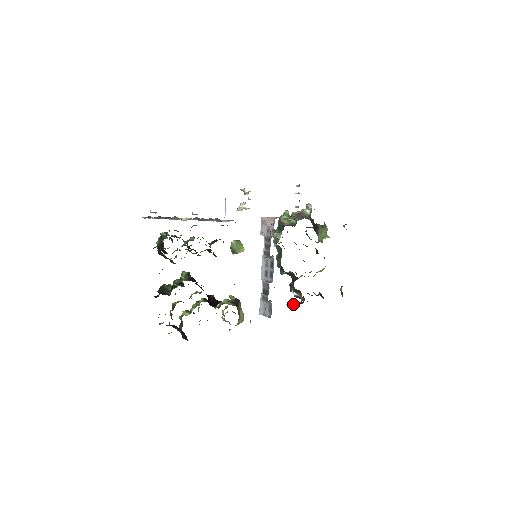
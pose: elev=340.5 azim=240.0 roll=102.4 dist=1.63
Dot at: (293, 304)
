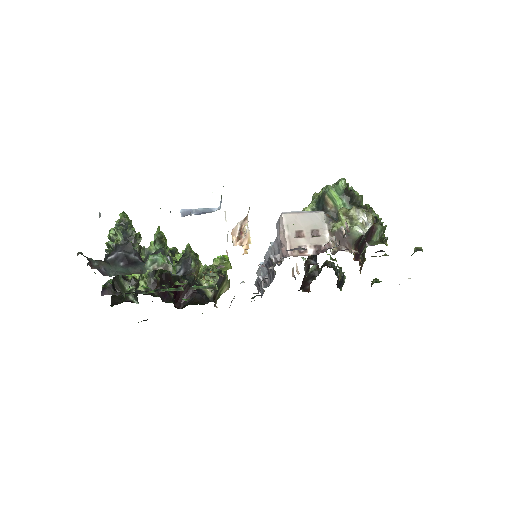
Dot at: occluded
